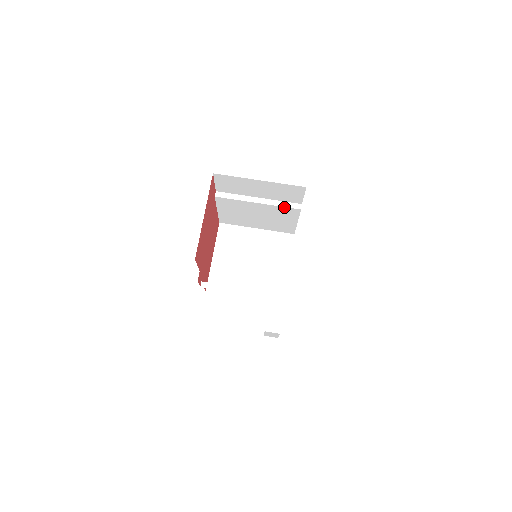
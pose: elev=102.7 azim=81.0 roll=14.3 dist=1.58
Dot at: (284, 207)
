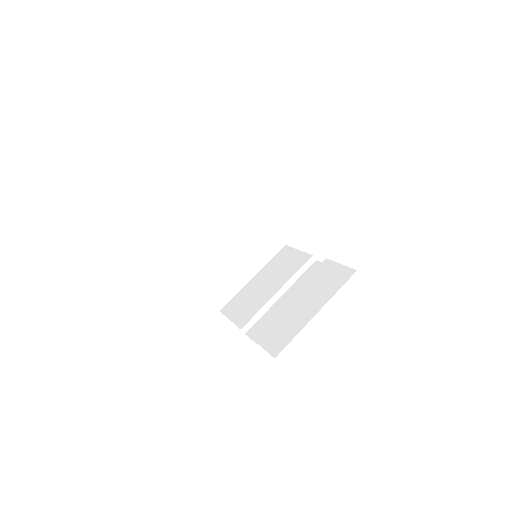
Dot at: occluded
